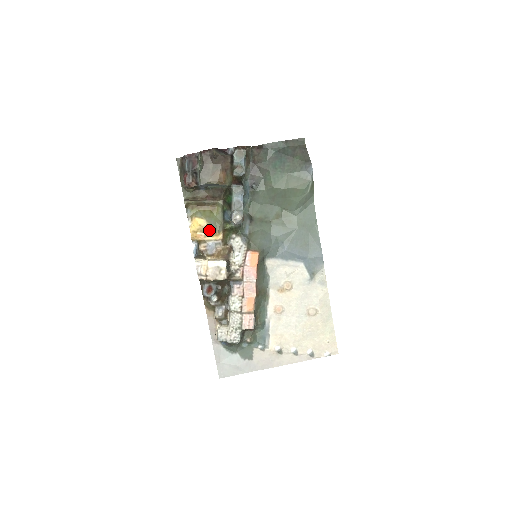
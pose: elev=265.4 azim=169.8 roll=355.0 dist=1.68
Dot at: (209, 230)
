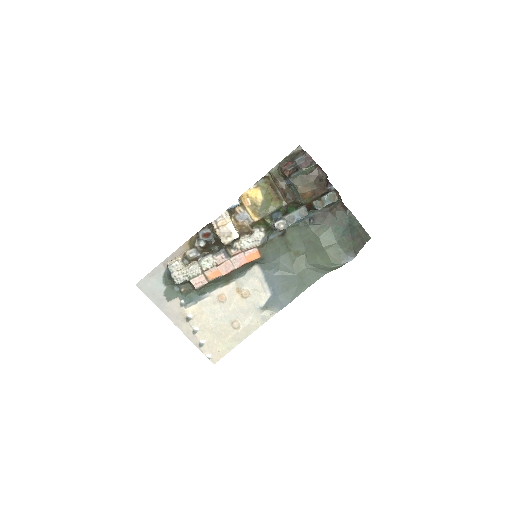
Dot at: (256, 207)
